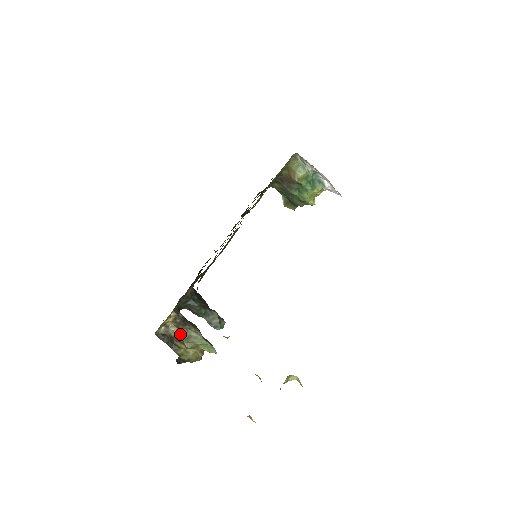
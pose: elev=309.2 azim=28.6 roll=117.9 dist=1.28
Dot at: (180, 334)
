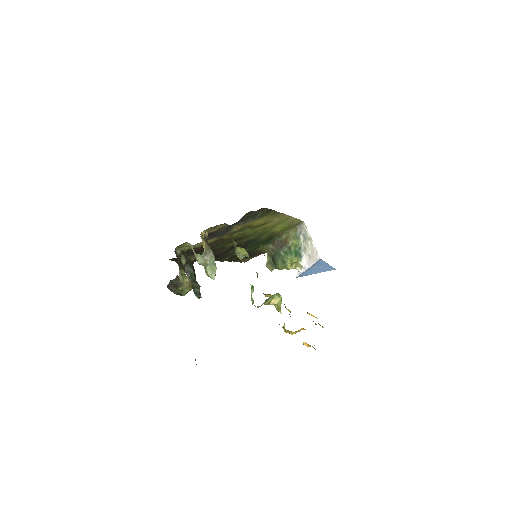
Dot at: (205, 246)
